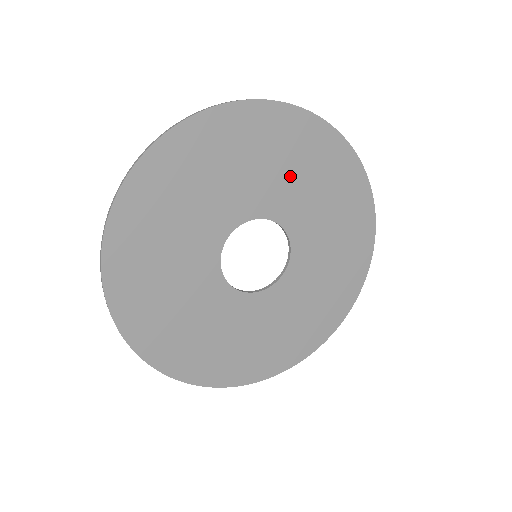
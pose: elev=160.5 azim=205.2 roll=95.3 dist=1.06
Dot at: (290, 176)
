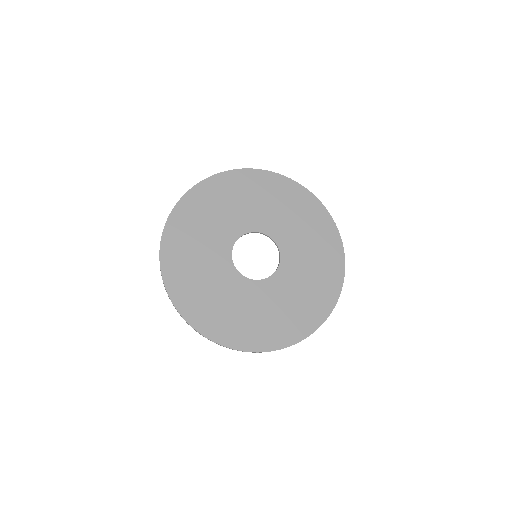
Dot at: (267, 206)
